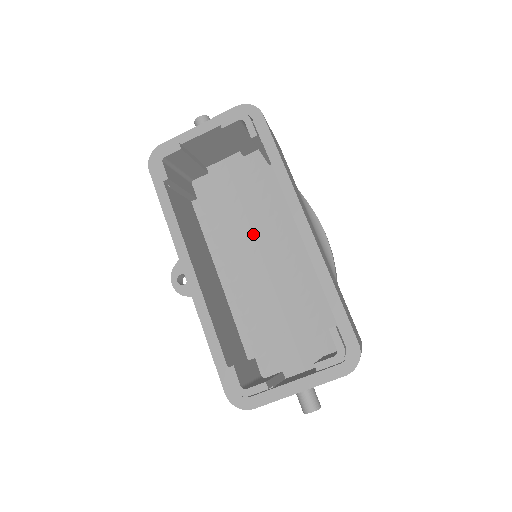
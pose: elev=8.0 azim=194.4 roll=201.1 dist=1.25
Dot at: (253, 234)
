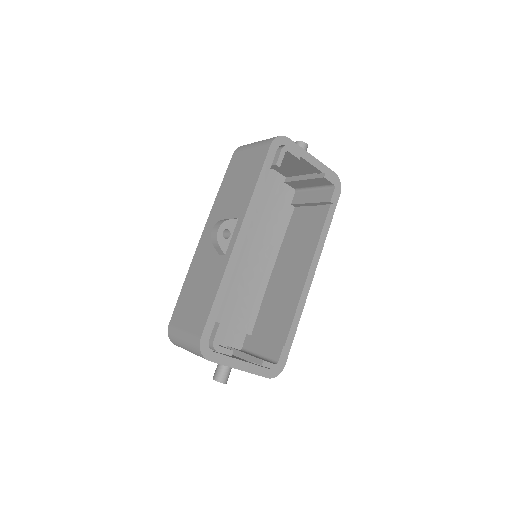
Dot at: (251, 233)
